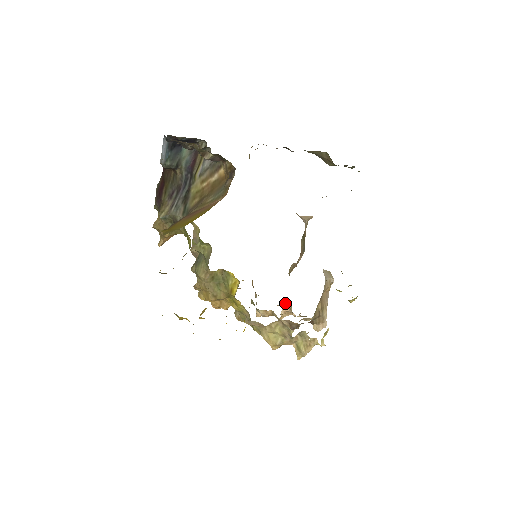
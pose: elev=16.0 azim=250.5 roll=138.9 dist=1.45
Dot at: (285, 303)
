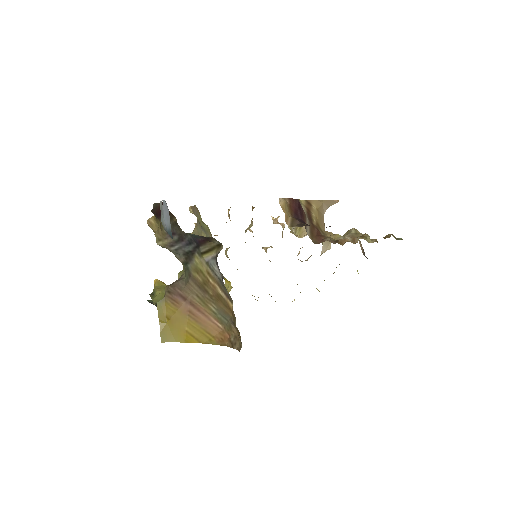
Dot at: occluded
